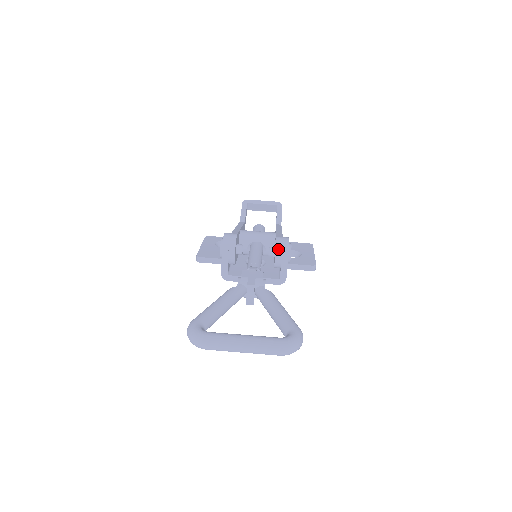
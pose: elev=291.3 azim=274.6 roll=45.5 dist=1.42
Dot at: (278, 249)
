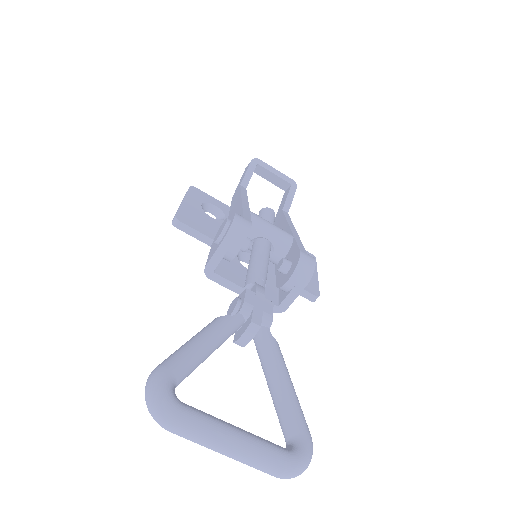
Dot at: (298, 271)
